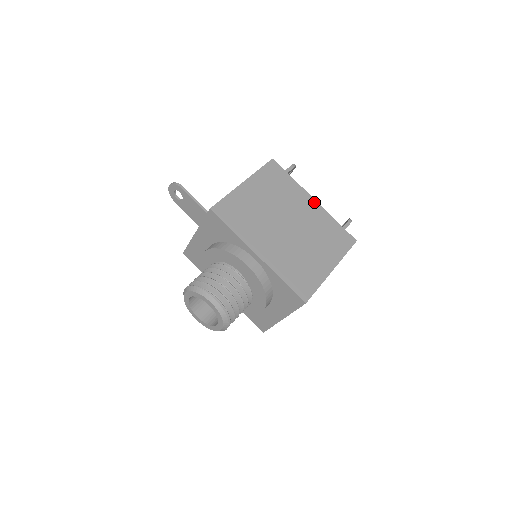
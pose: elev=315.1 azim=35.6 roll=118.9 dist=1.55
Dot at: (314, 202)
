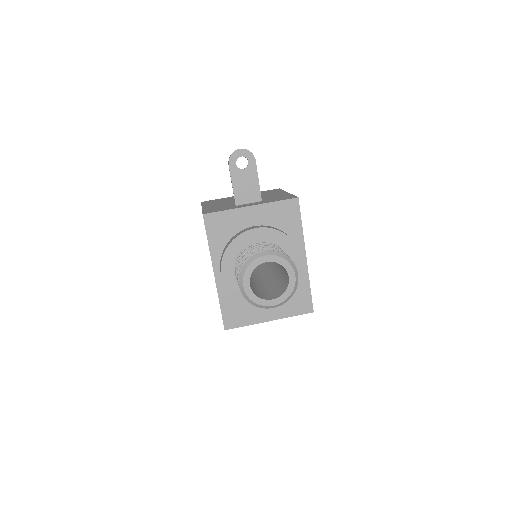
Dot at: occluded
